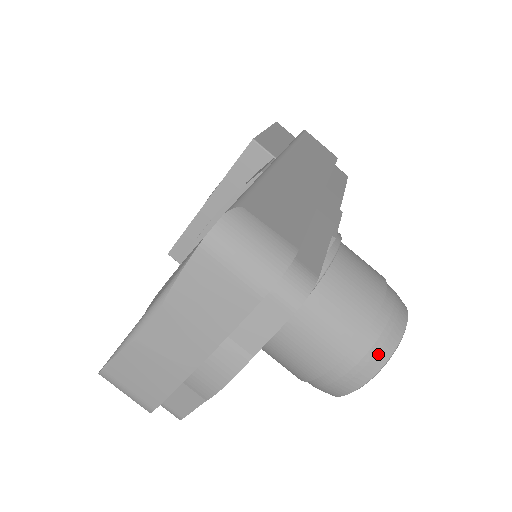
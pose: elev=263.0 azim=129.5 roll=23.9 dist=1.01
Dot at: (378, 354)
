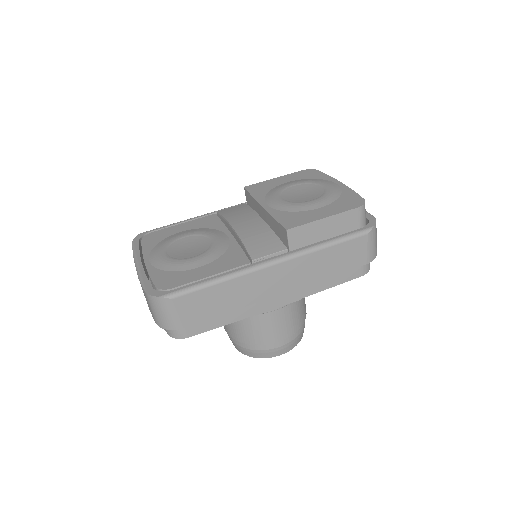
Dot at: (243, 350)
